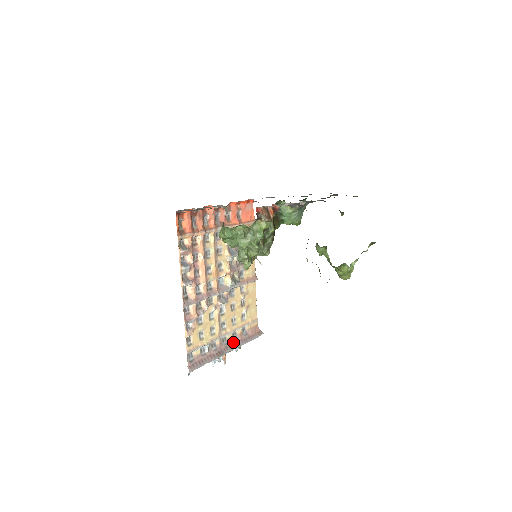
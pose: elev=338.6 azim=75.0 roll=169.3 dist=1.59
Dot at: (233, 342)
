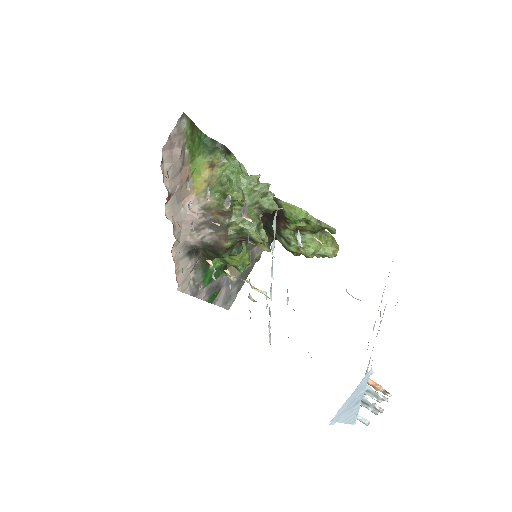
Dot at: occluded
